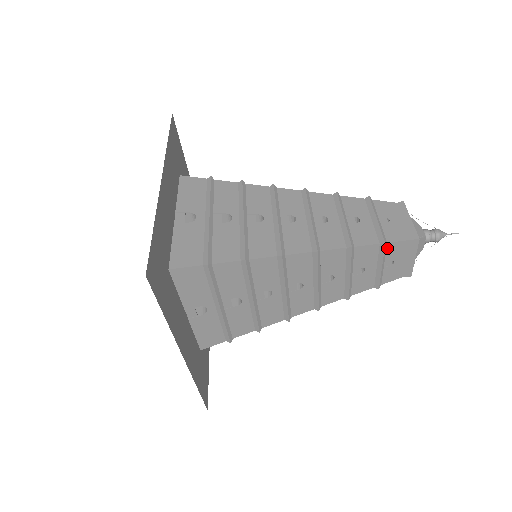
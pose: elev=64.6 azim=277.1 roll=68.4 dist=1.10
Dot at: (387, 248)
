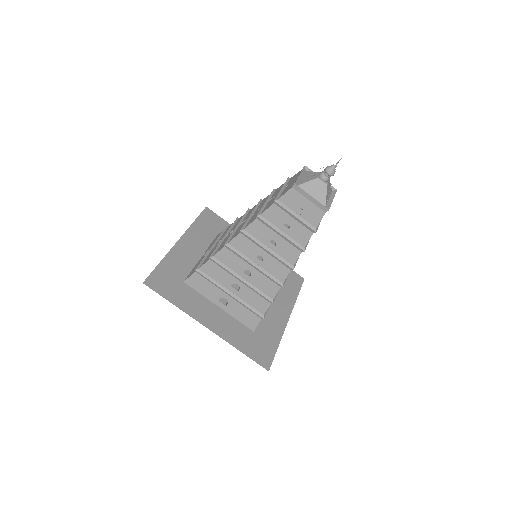
Dot at: (283, 203)
